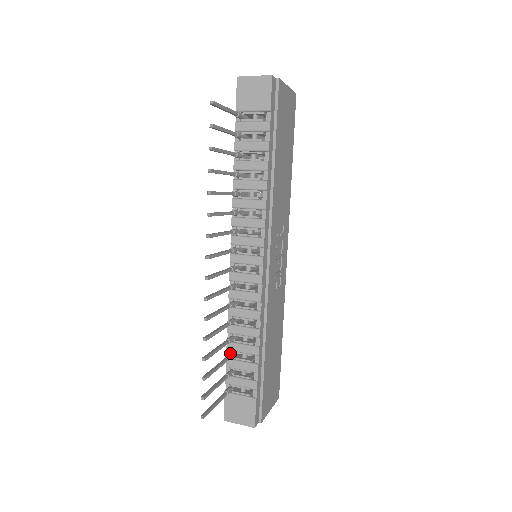
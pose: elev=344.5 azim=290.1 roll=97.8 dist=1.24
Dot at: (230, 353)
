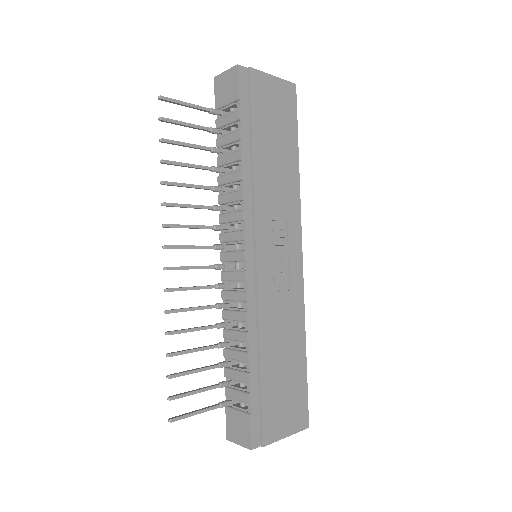
Dot at: (227, 361)
